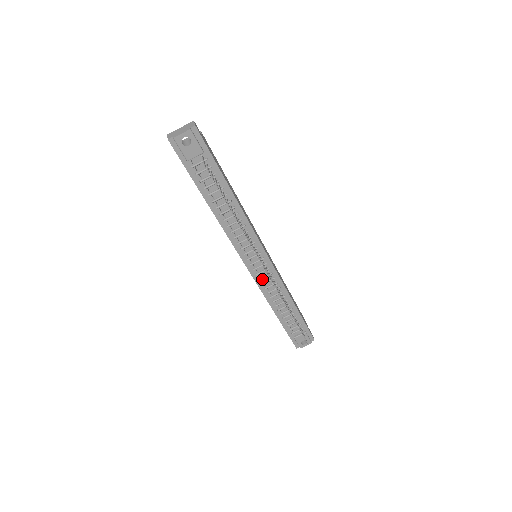
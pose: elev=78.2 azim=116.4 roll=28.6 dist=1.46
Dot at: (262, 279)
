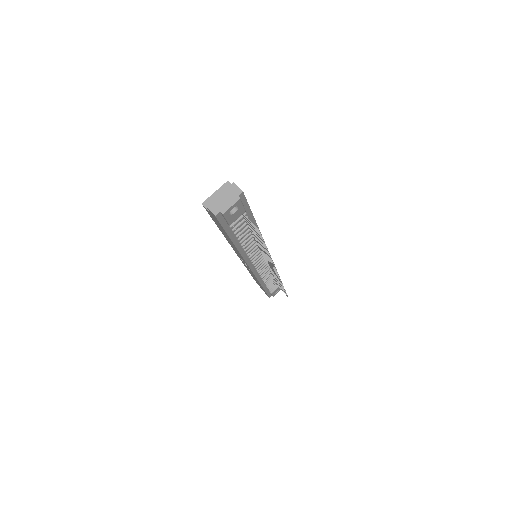
Dot at: occluded
